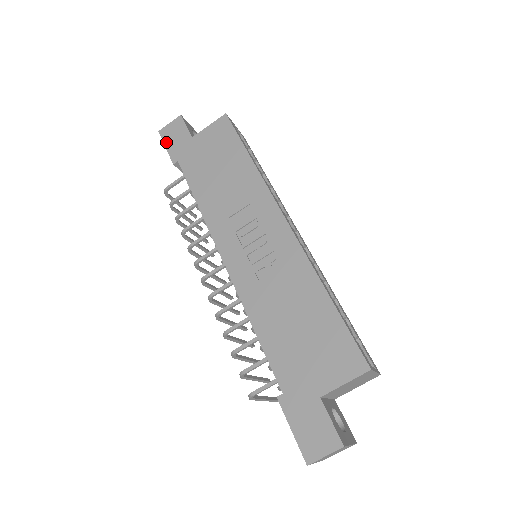
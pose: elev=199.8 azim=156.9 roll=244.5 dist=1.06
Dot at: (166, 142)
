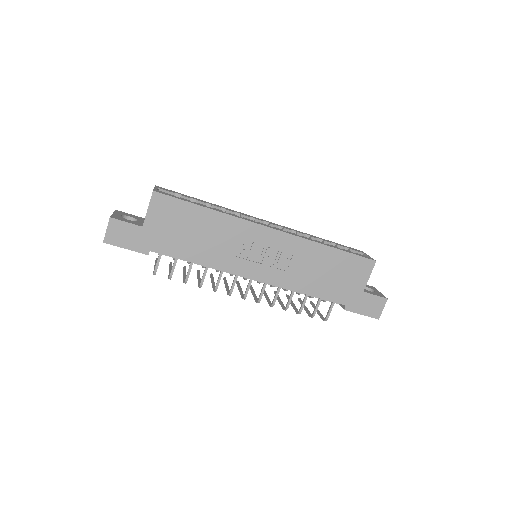
Dot at: (122, 245)
